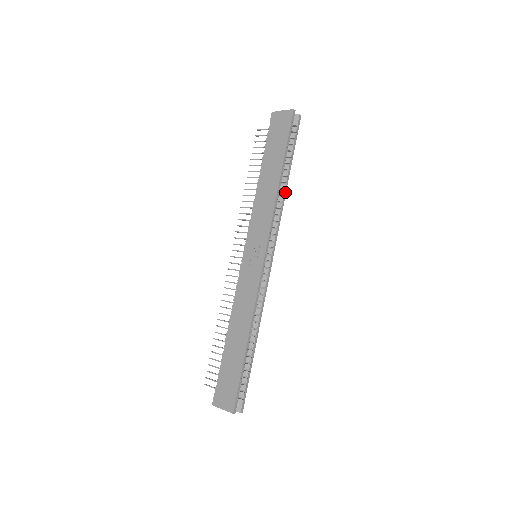
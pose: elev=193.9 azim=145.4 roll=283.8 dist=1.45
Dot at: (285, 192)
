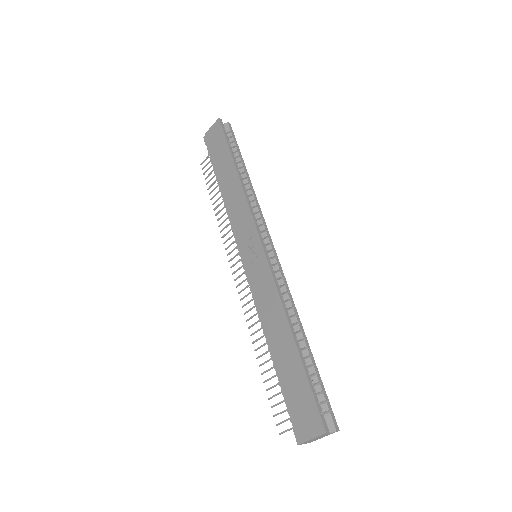
Dot at: (251, 185)
